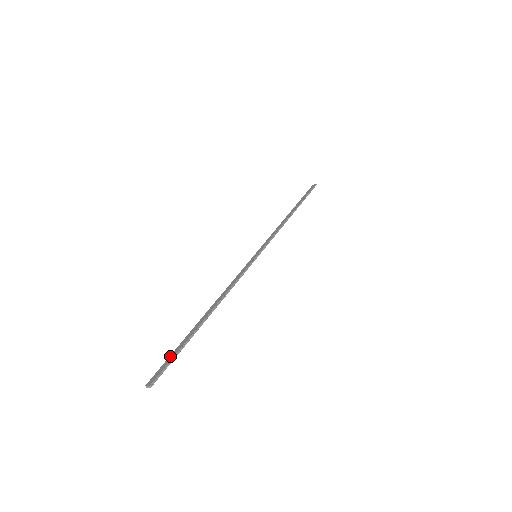
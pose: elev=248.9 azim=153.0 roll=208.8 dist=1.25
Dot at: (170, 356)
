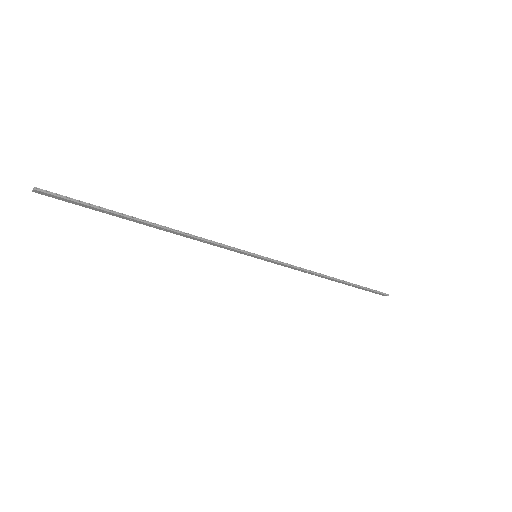
Dot at: (81, 203)
